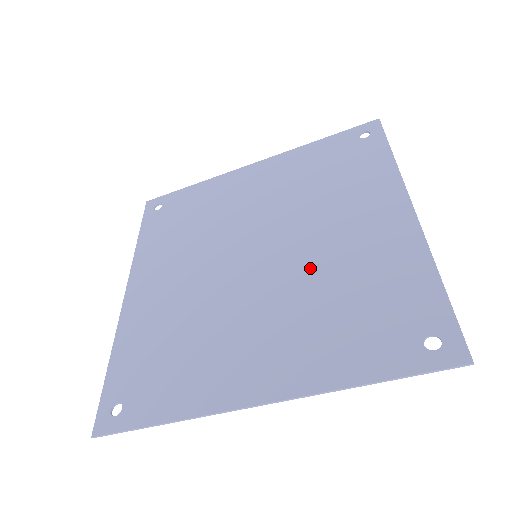
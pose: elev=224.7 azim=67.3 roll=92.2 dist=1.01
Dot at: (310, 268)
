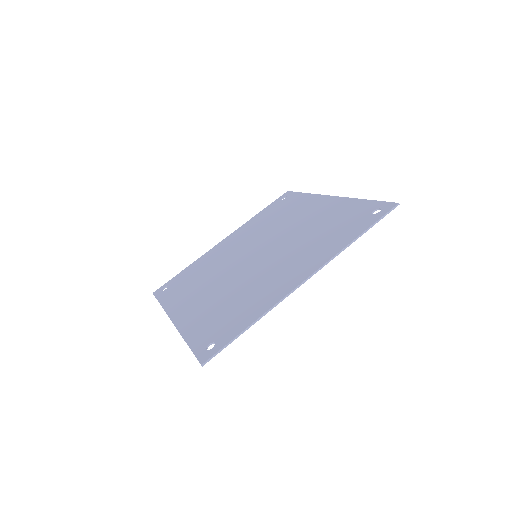
Dot at: (250, 278)
